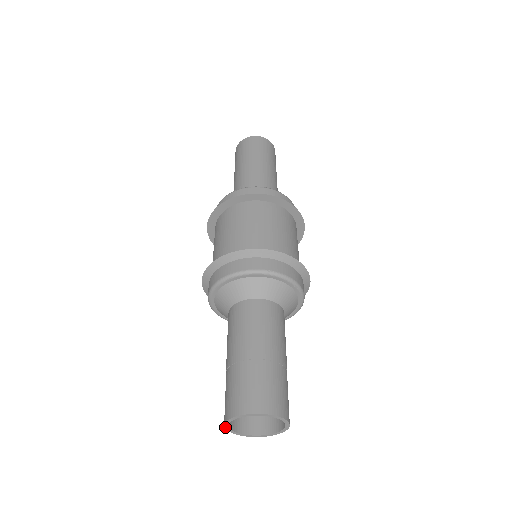
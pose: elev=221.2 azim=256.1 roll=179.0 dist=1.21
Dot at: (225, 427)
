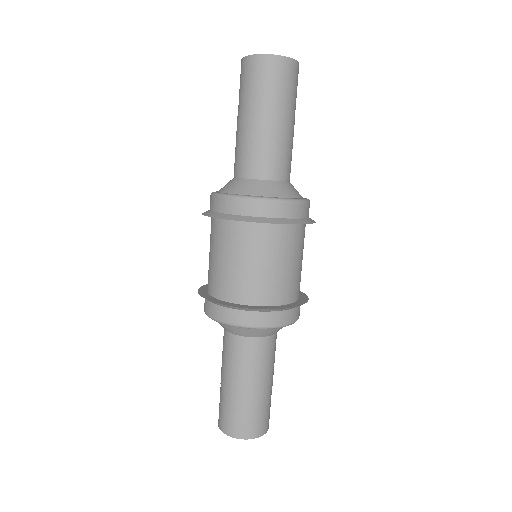
Dot at: (219, 427)
